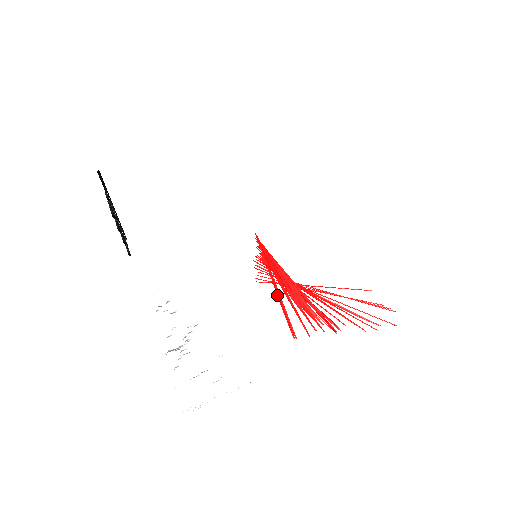
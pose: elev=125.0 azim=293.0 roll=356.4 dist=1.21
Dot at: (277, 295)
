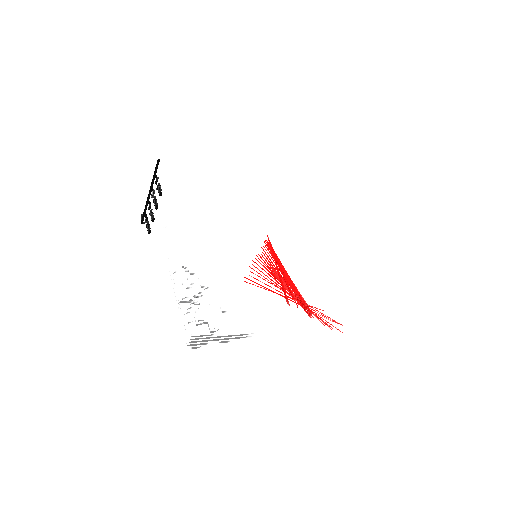
Dot at: (279, 276)
